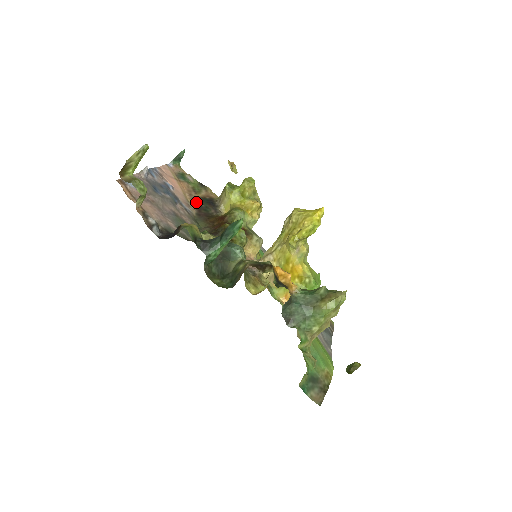
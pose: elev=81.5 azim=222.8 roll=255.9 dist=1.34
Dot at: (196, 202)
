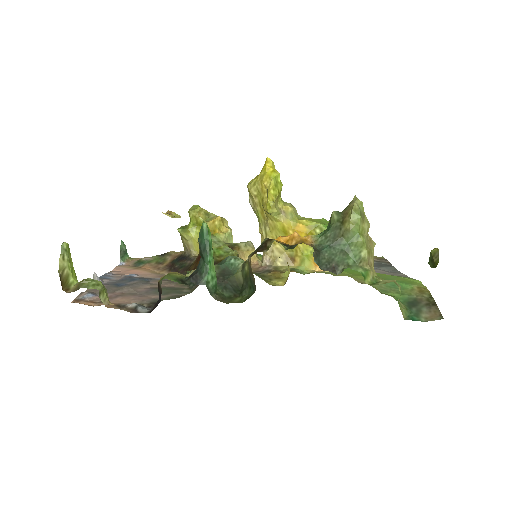
Dot at: (168, 269)
